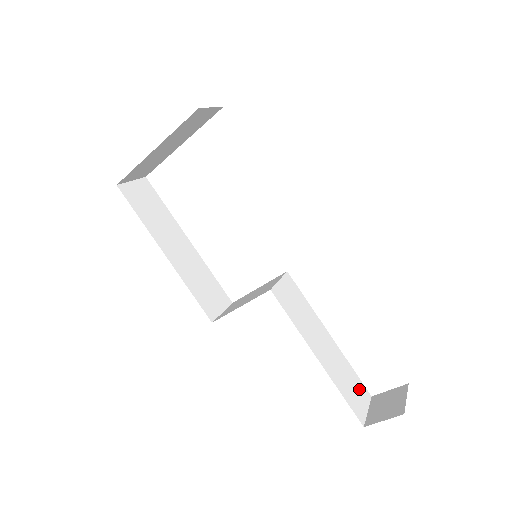
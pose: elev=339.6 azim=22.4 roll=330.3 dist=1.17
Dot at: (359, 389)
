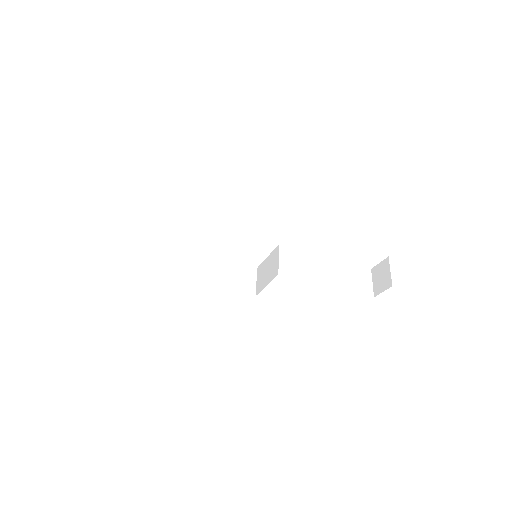
Dot at: (361, 274)
